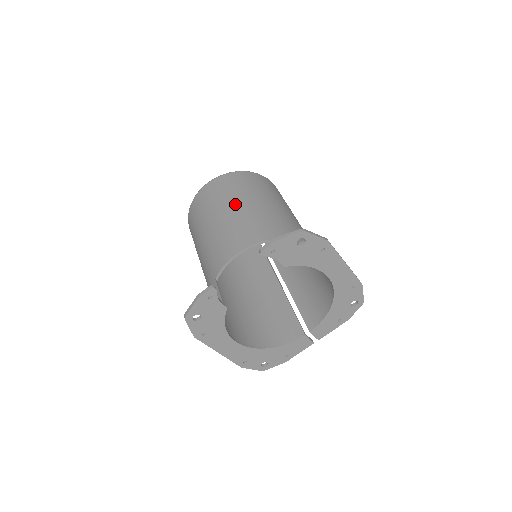
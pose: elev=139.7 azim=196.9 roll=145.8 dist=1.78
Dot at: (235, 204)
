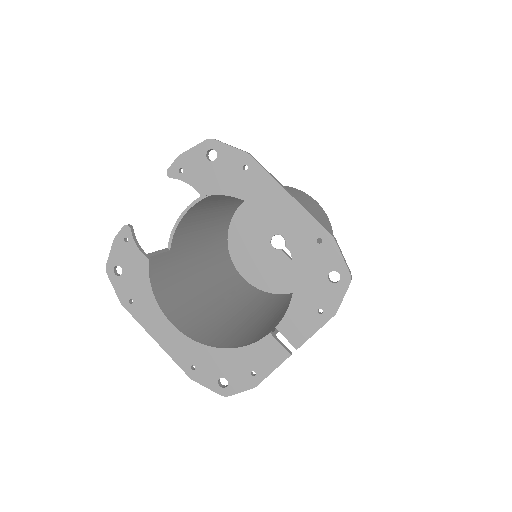
Dot at: occluded
